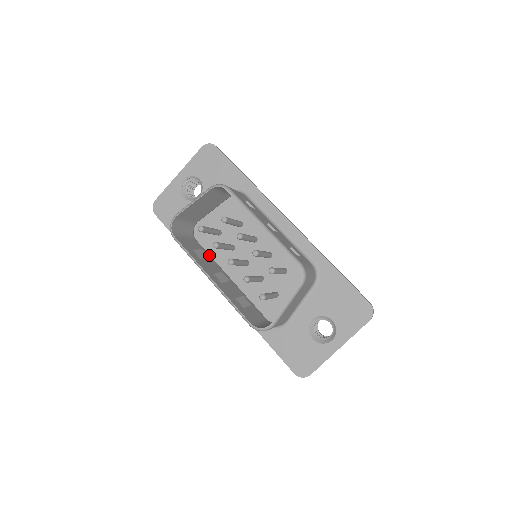
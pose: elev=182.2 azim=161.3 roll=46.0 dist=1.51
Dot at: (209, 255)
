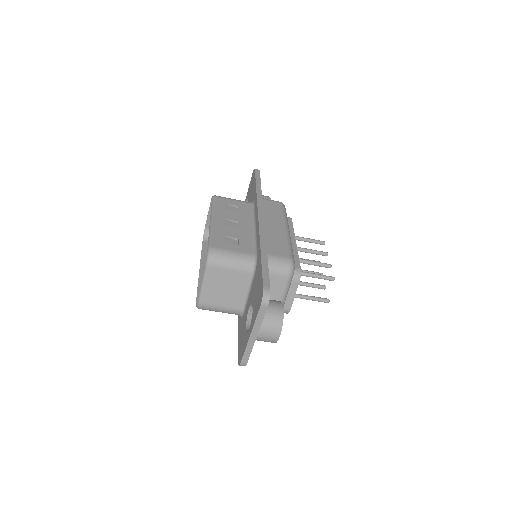
Dot at: occluded
